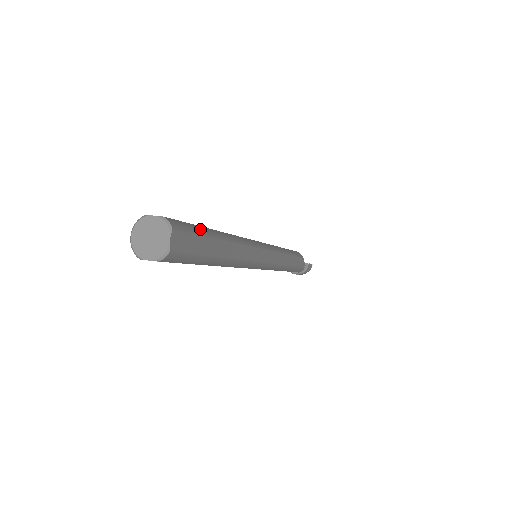
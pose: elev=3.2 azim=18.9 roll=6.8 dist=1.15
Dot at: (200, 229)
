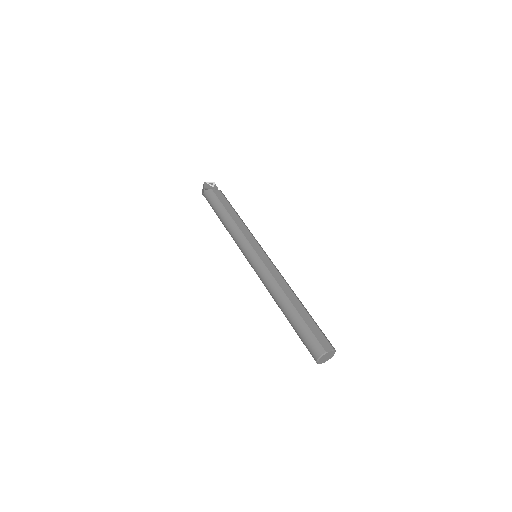
Dot at: (317, 325)
